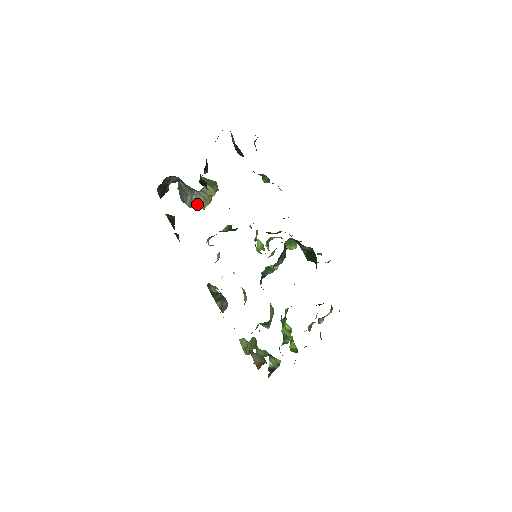
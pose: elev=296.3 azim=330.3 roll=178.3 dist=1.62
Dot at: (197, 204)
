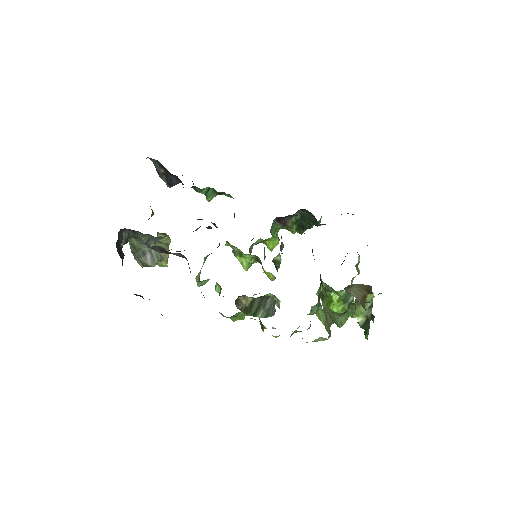
Dot at: (160, 259)
